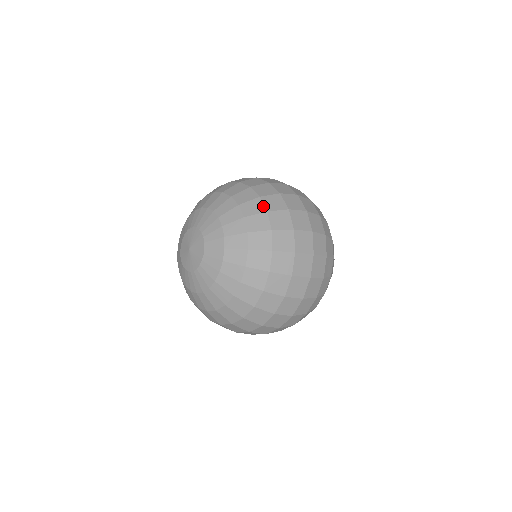
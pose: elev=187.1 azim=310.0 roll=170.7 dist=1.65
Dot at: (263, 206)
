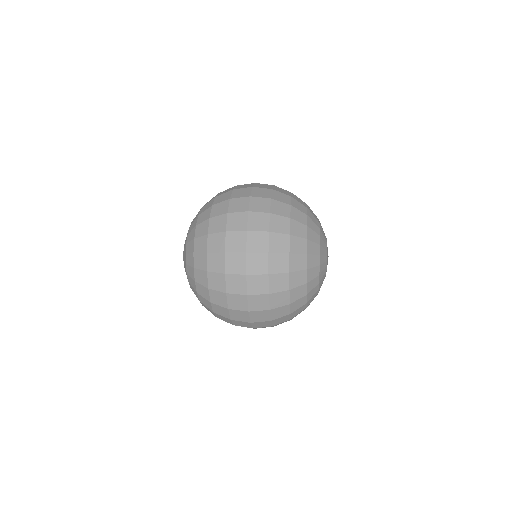
Dot at: occluded
